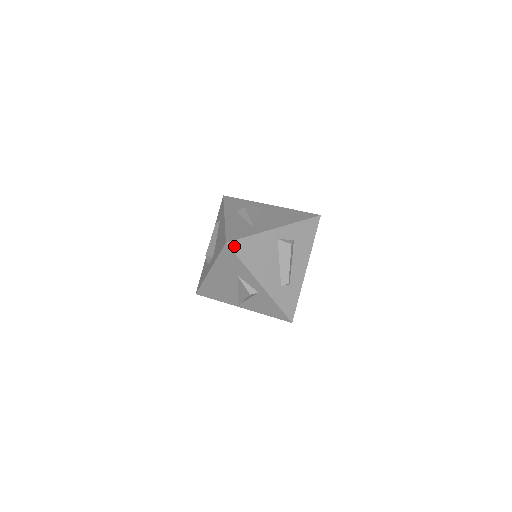
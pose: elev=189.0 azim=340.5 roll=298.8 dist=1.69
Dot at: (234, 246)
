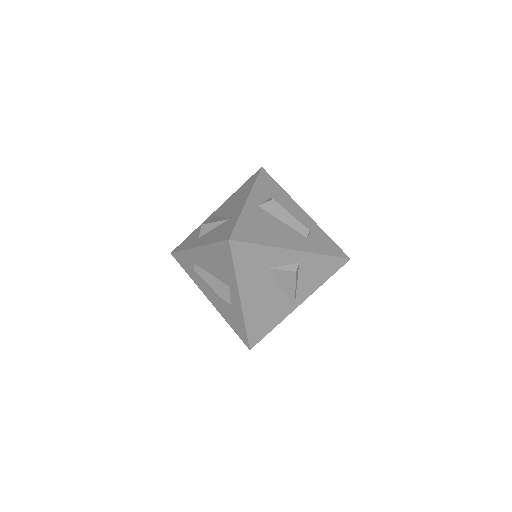
Dot at: (238, 237)
